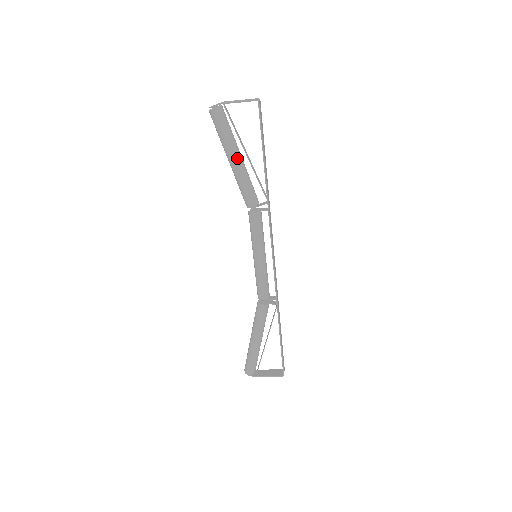
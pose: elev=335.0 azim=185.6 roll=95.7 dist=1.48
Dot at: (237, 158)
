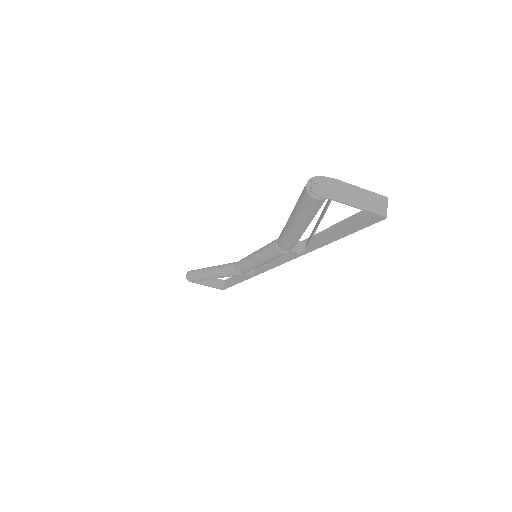
Dot at: (304, 229)
